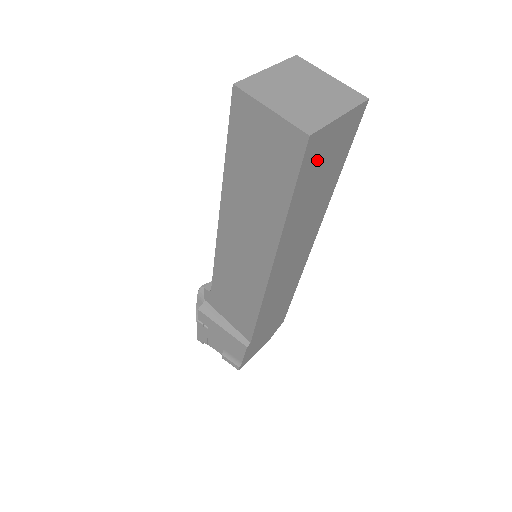
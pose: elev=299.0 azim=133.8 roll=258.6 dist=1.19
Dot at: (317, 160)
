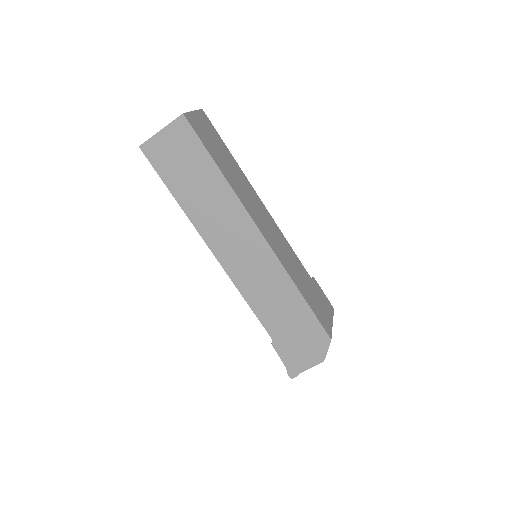
Dot at: (167, 160)
